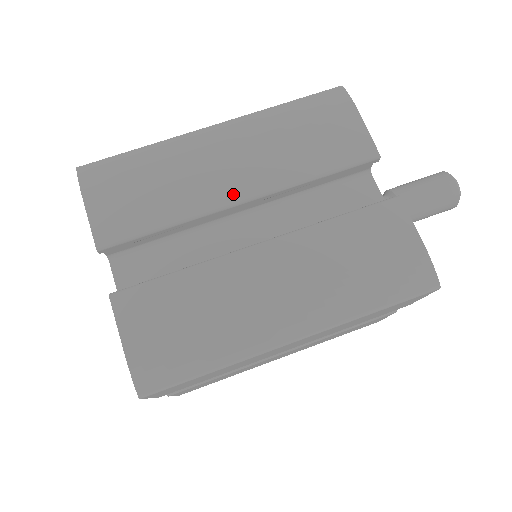
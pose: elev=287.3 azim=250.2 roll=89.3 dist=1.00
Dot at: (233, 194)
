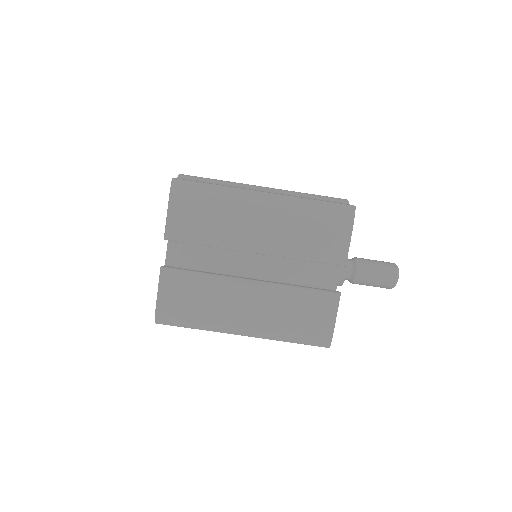
Dot at: (252, 246)
